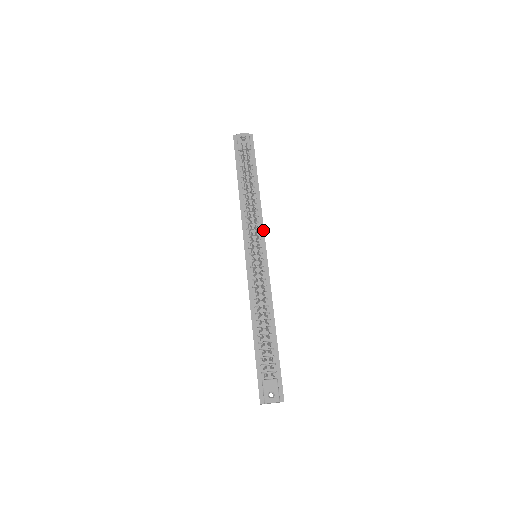
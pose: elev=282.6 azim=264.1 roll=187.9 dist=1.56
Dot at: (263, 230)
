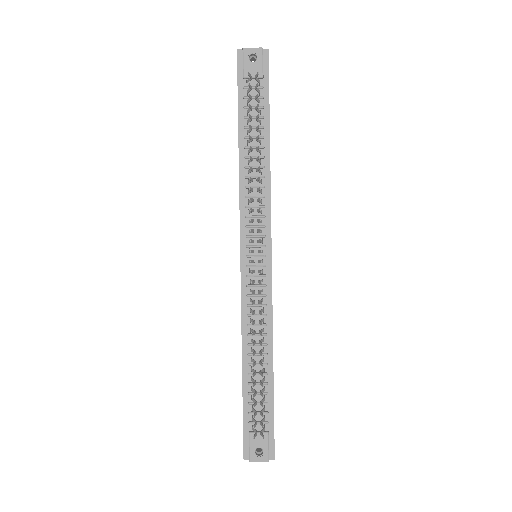
Dot at: (270, 220)
